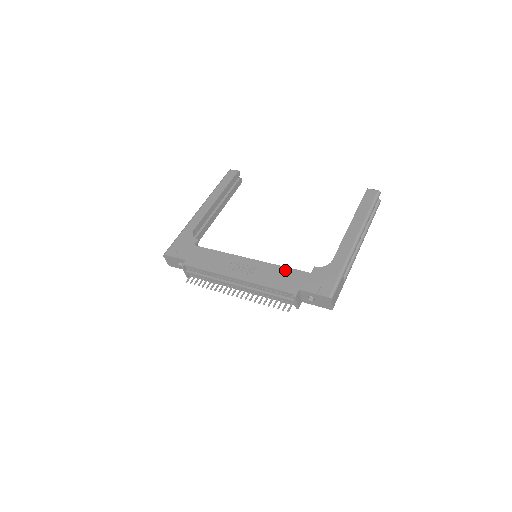
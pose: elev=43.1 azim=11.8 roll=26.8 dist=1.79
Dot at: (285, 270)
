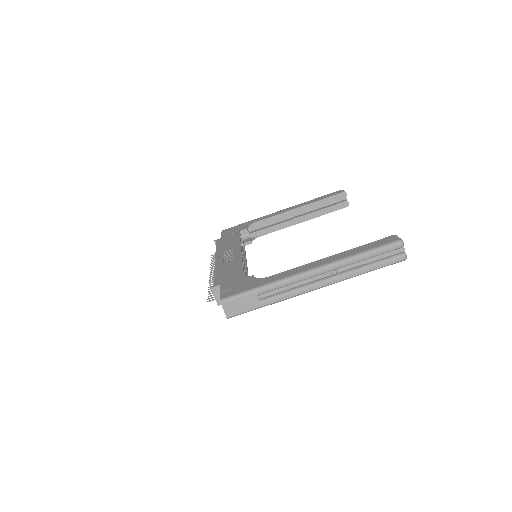
Dot at: (239, 268)
